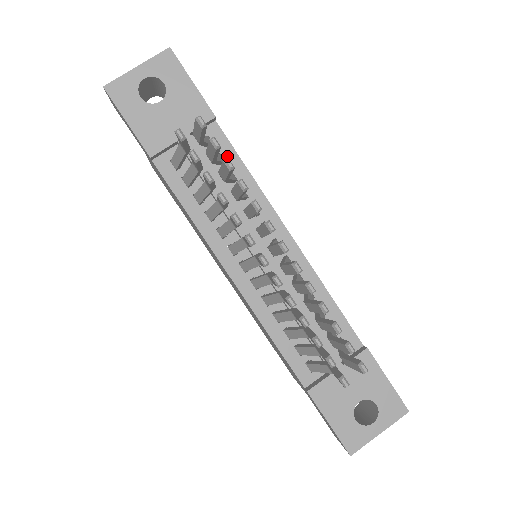
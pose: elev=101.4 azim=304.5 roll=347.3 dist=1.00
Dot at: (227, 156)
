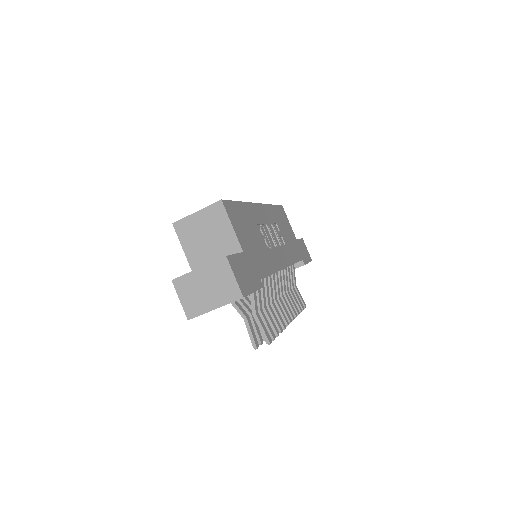
Dot at: occluded
